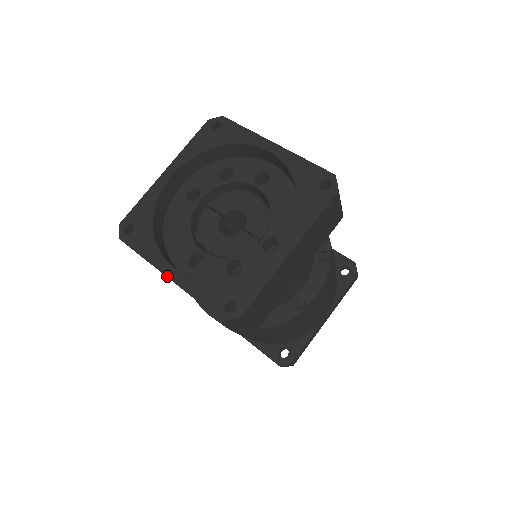
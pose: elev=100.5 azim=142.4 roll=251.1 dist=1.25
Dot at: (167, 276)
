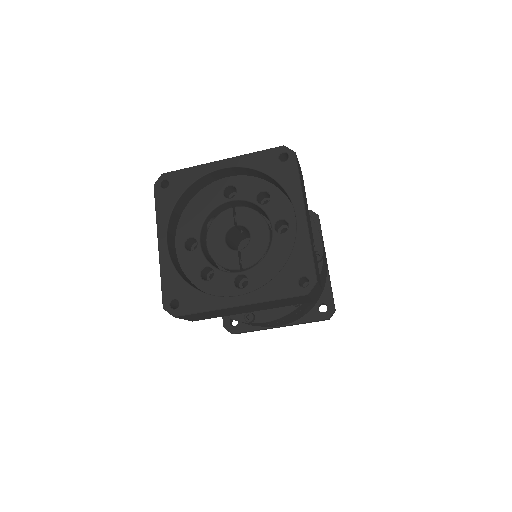
Dot at: (158, 244)
